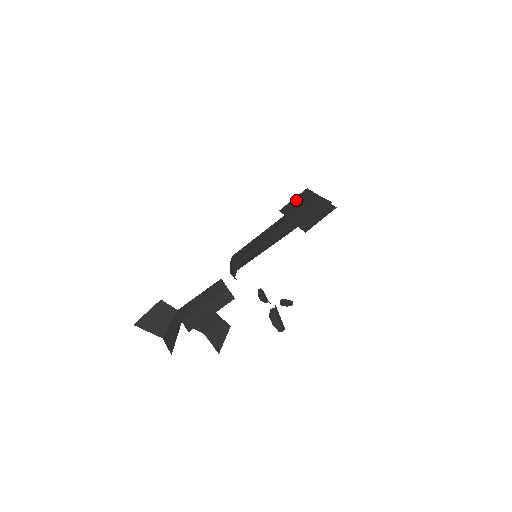
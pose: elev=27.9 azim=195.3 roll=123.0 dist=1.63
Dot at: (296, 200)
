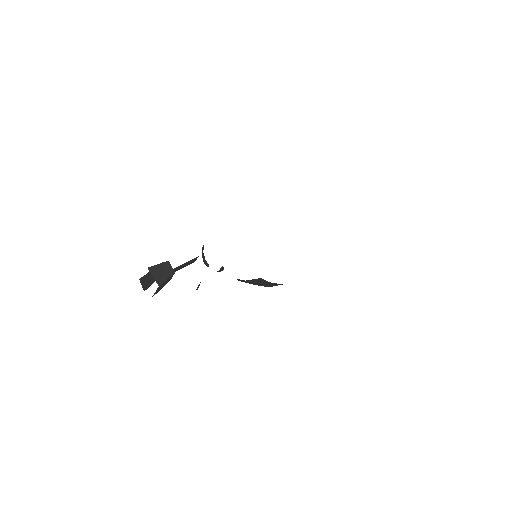
Dot at: occluded
